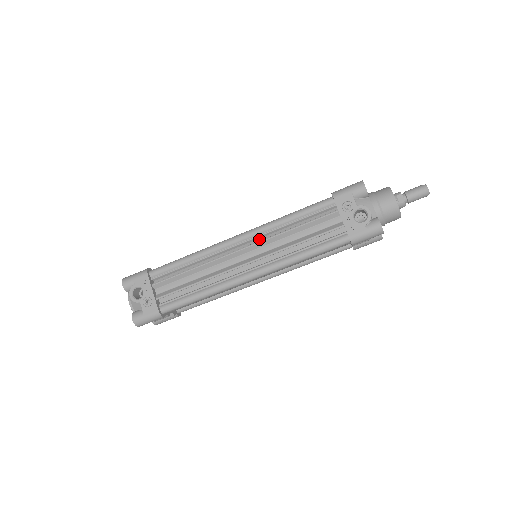
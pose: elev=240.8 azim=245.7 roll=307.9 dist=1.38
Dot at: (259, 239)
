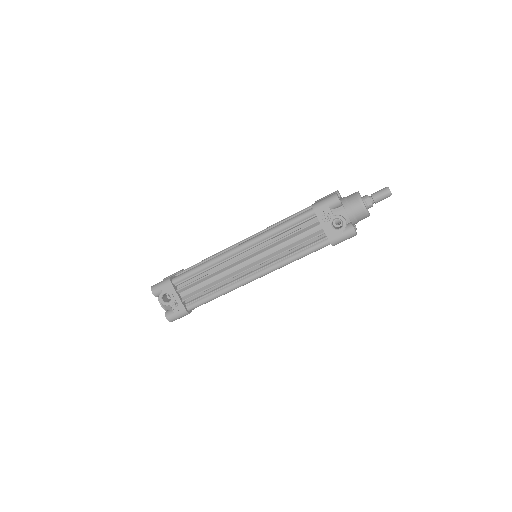
Dot at: (257, 247)
